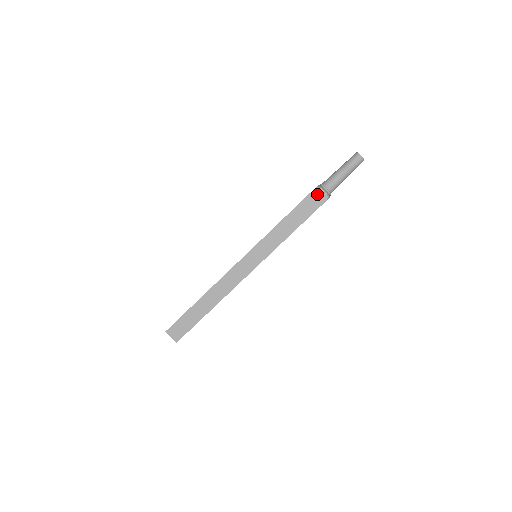
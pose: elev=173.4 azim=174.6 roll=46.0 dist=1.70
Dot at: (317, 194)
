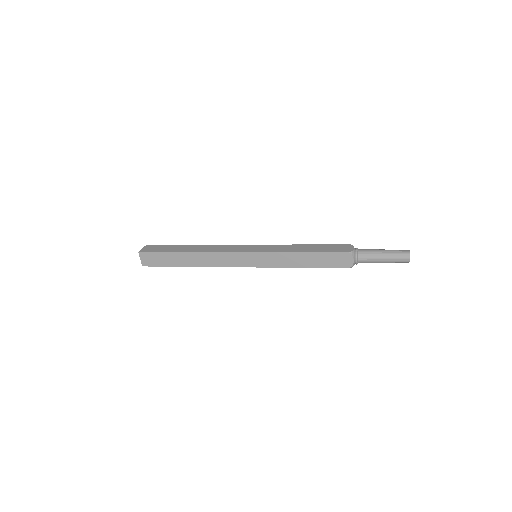
Dot at: (345, 258)
